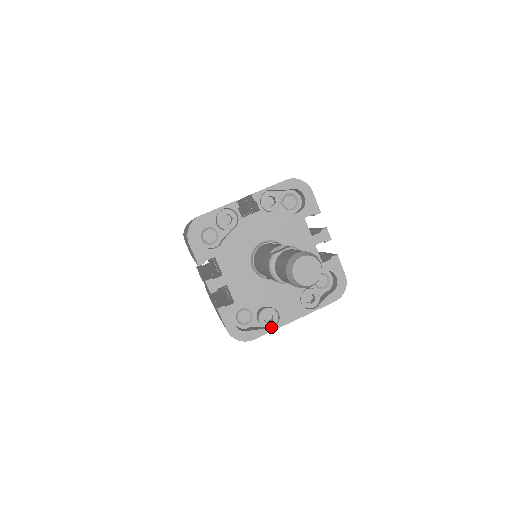
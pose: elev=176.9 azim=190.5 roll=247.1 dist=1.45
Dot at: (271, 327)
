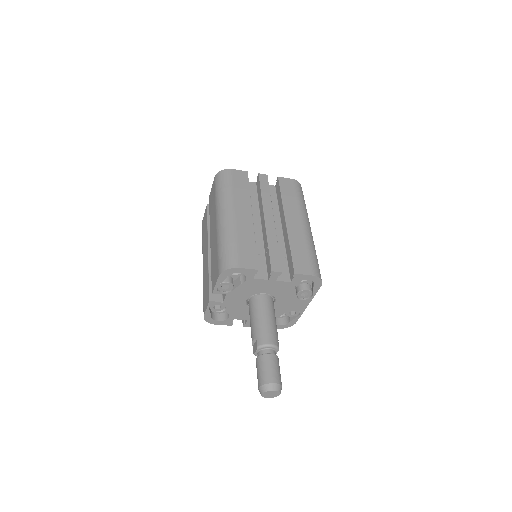
Dot at: (299, 313)
